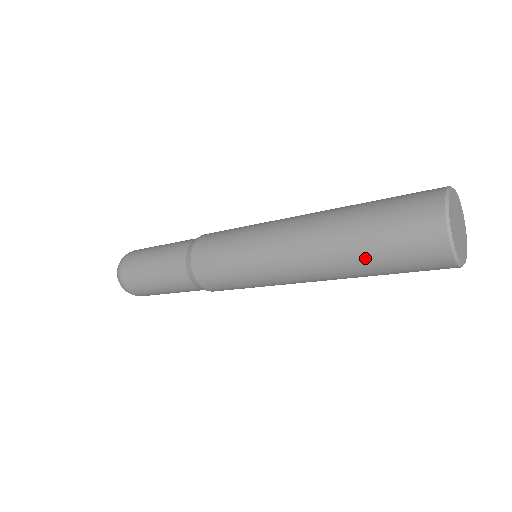
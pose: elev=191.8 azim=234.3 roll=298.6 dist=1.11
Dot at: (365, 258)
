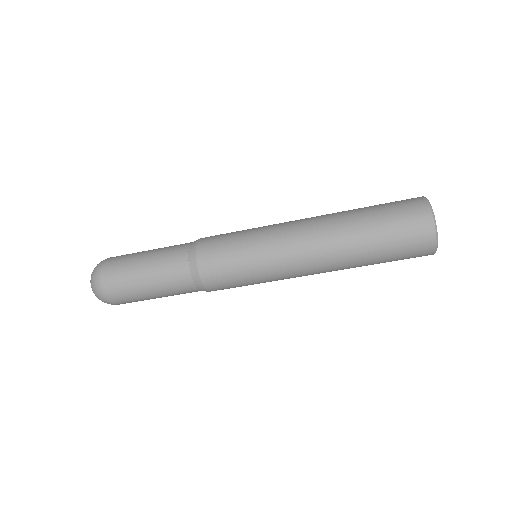
Dot at: (363, 210)
